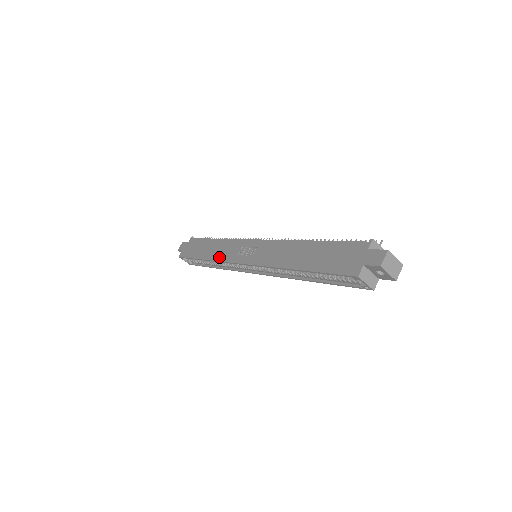
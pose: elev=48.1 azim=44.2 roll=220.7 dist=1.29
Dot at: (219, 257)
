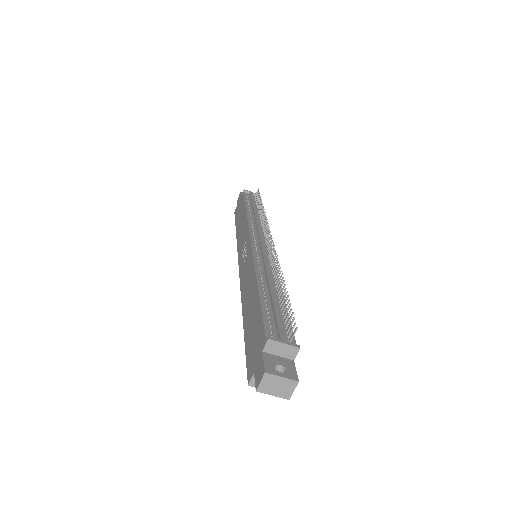
Dot at: (238, 241)
